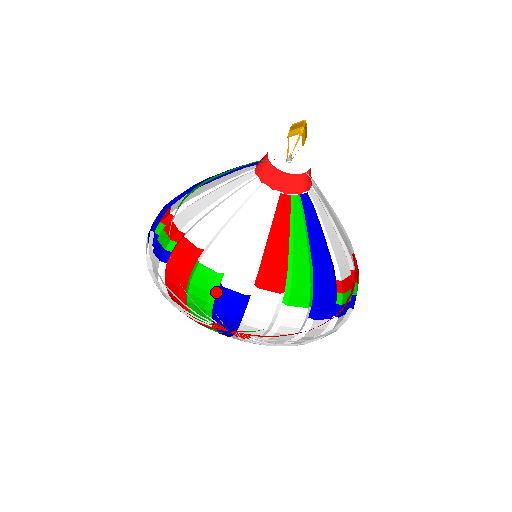
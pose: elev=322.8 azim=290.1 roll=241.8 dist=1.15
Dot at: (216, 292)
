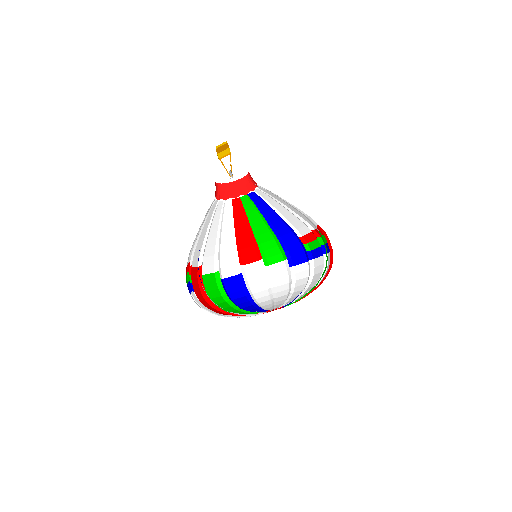
Dot at: (222, 286)
